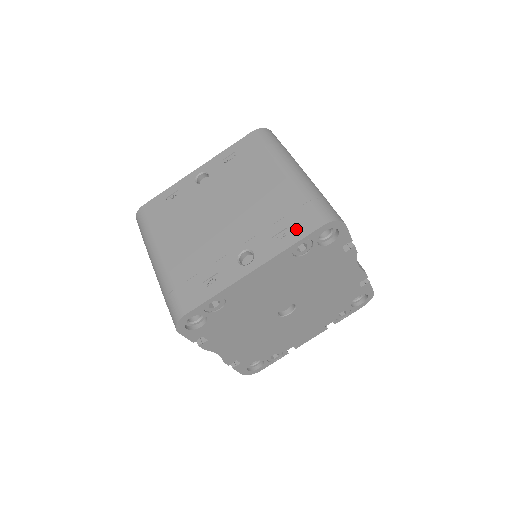
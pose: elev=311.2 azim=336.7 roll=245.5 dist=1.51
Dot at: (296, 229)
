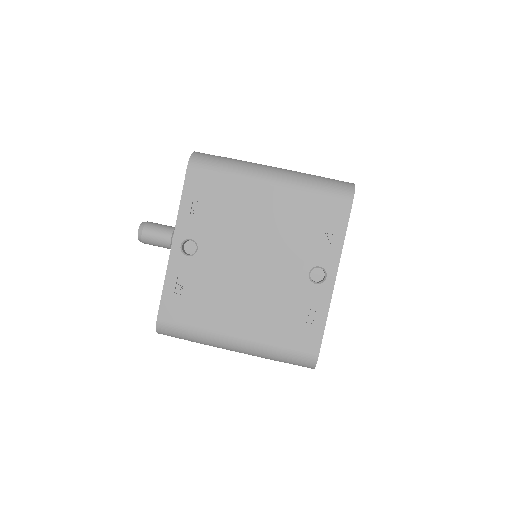
Dot at: (335, 221)
